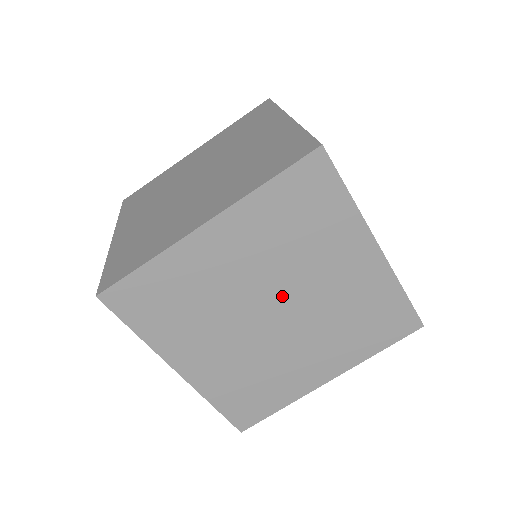
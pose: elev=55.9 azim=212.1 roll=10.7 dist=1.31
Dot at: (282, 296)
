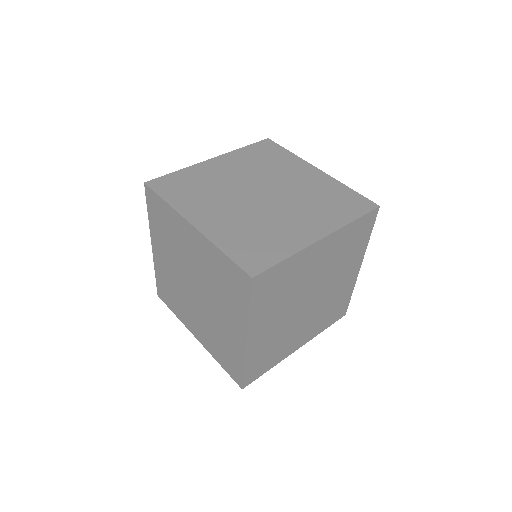
Dot at: (318, 290)
